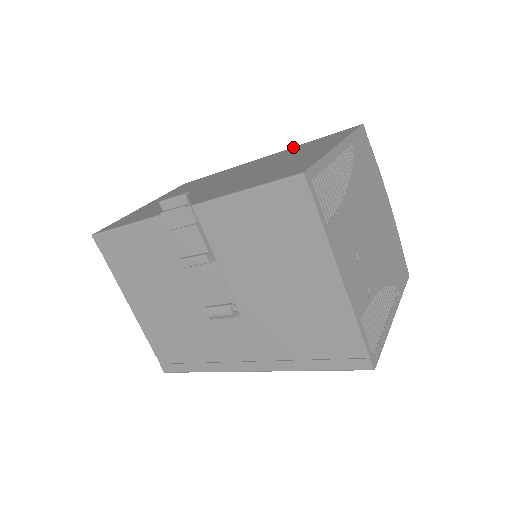
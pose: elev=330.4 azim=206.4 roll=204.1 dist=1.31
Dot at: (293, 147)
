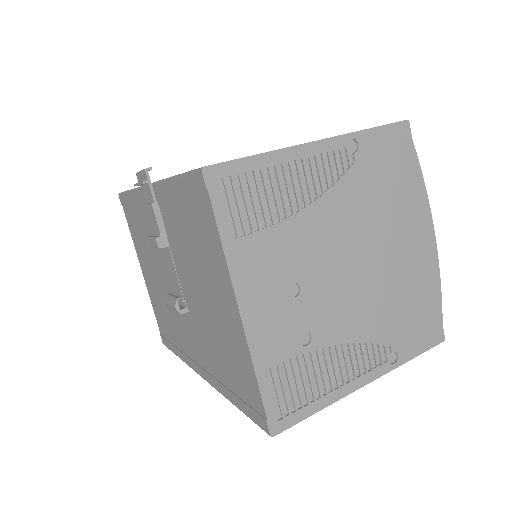
Dot at: occluded
